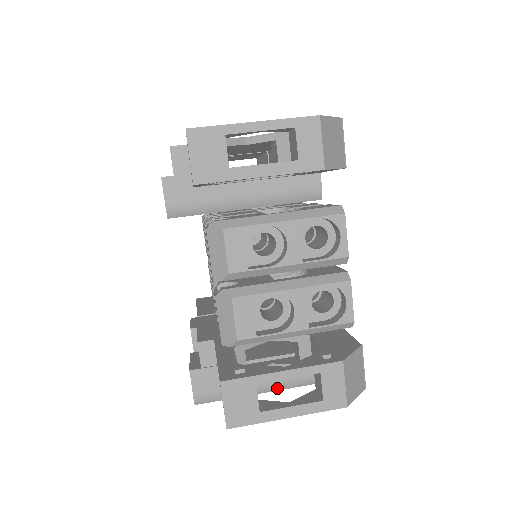
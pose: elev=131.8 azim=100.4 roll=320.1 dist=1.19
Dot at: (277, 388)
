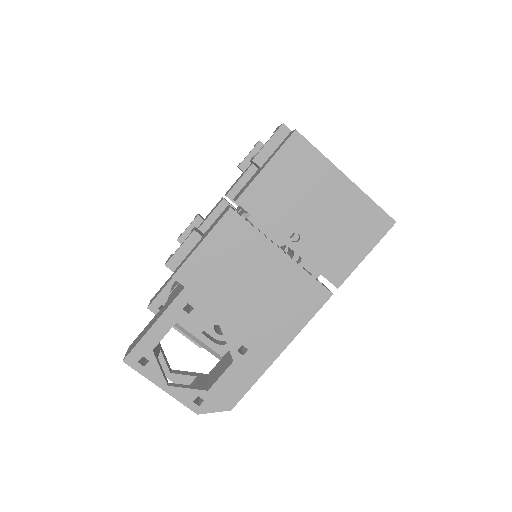
Dot at: occluded
